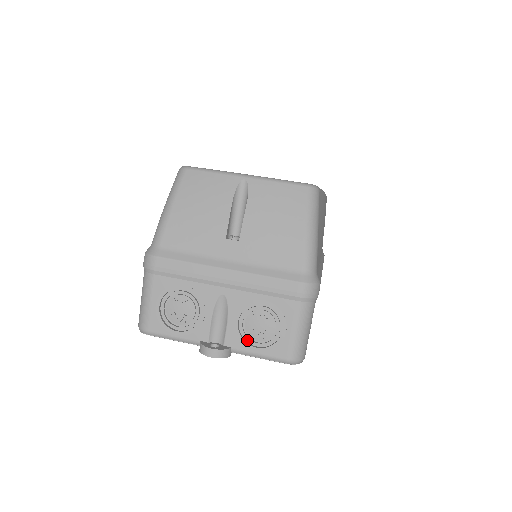
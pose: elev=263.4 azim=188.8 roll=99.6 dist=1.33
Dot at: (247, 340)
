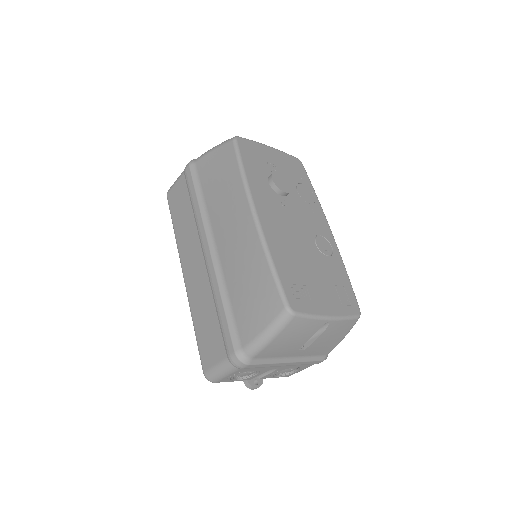
Dot at: occluded
